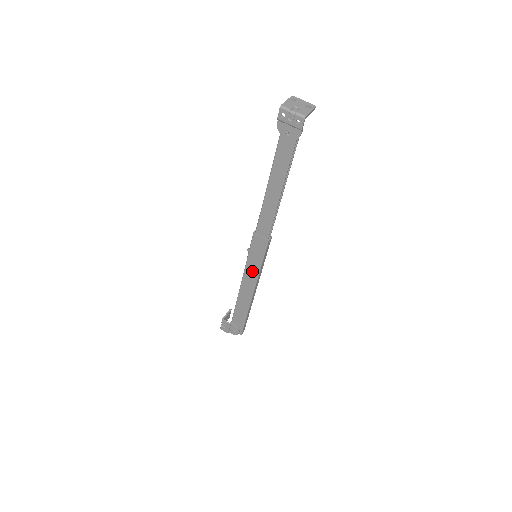
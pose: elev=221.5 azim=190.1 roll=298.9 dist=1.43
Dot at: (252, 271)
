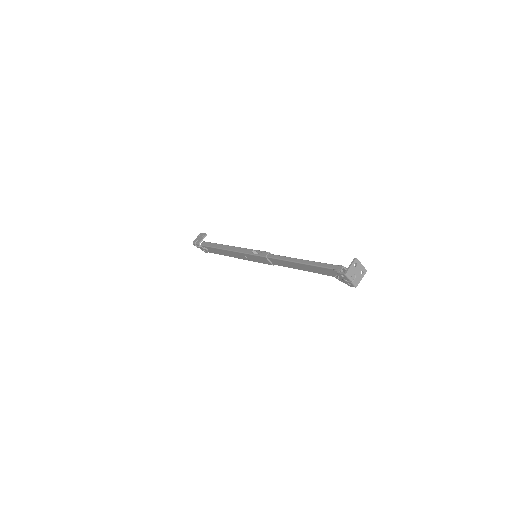
Dot at: occluded
